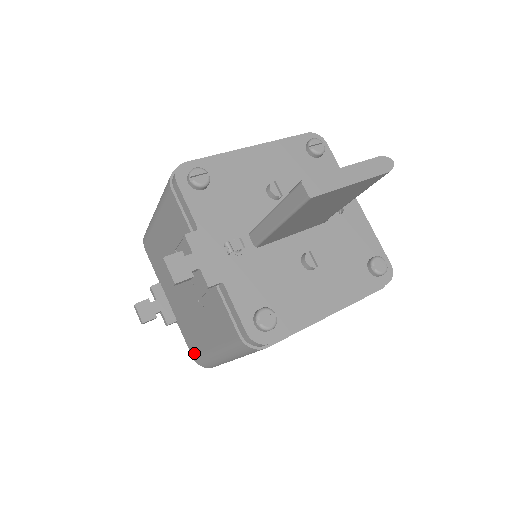
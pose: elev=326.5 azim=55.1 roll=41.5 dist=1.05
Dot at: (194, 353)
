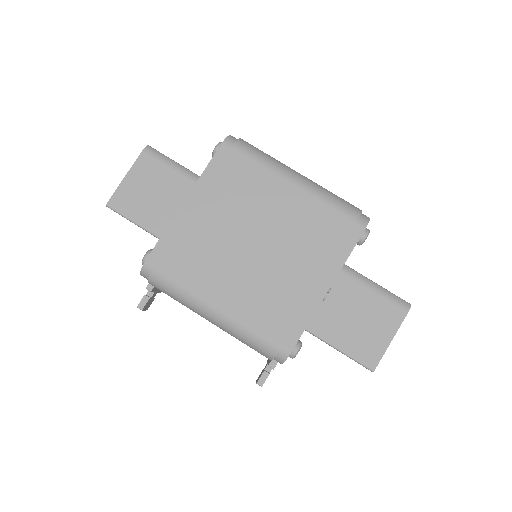
Dot at: occluded
